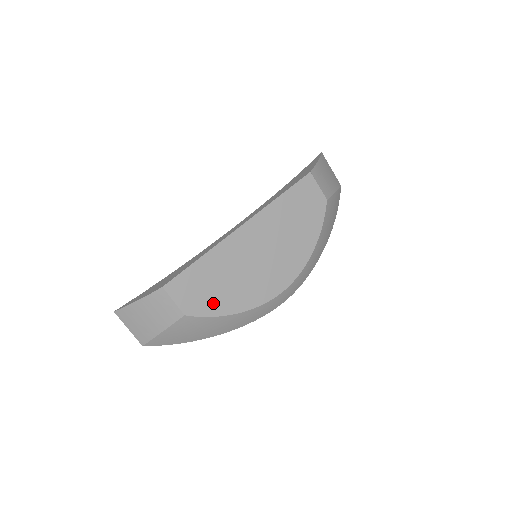
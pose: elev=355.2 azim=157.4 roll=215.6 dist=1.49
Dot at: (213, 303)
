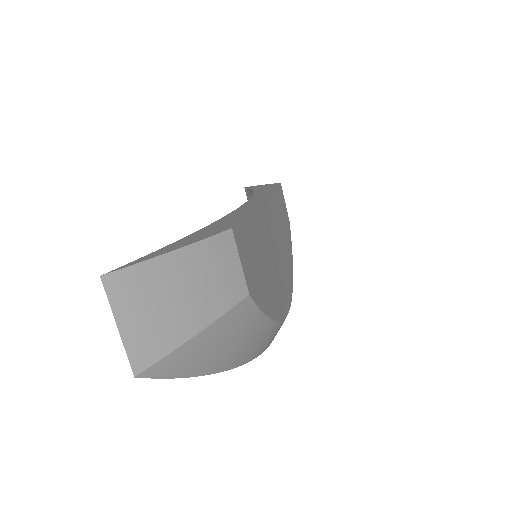
Dot at: (262, 291)
